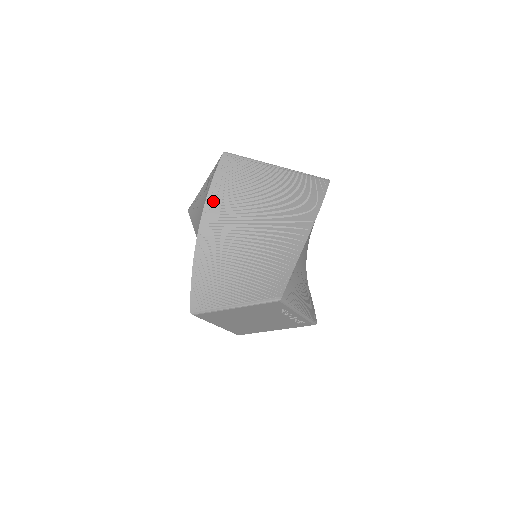
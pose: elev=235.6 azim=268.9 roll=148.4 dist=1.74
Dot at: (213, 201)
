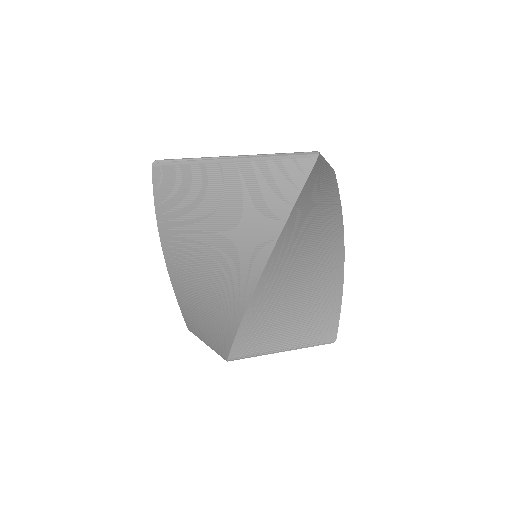
Dot at: (164, 223)
